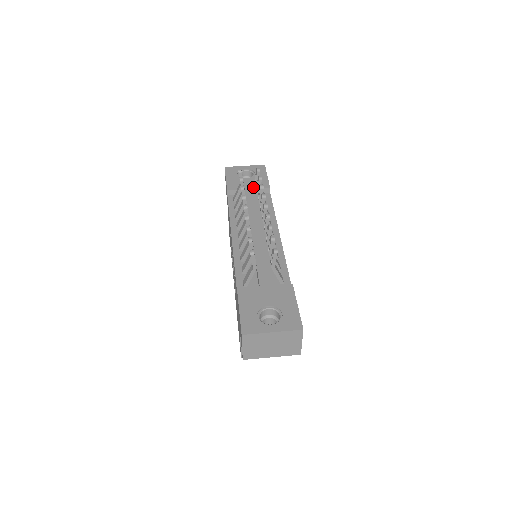
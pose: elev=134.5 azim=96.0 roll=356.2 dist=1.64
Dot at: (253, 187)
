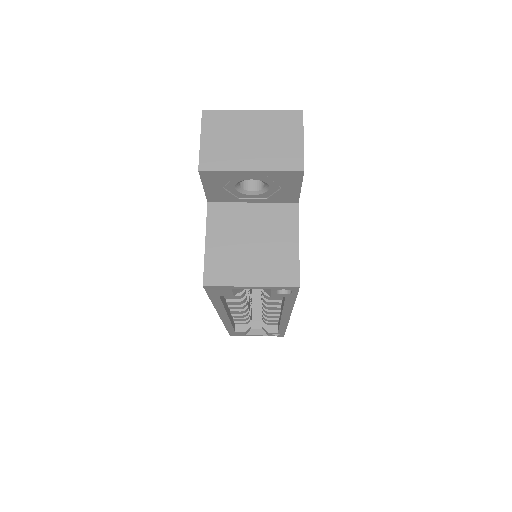
Dot at: occluded
